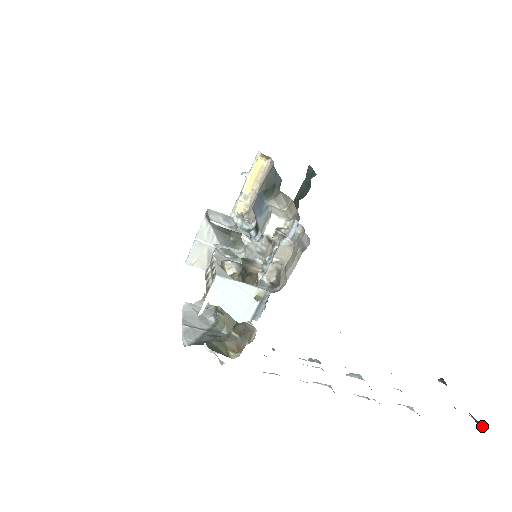
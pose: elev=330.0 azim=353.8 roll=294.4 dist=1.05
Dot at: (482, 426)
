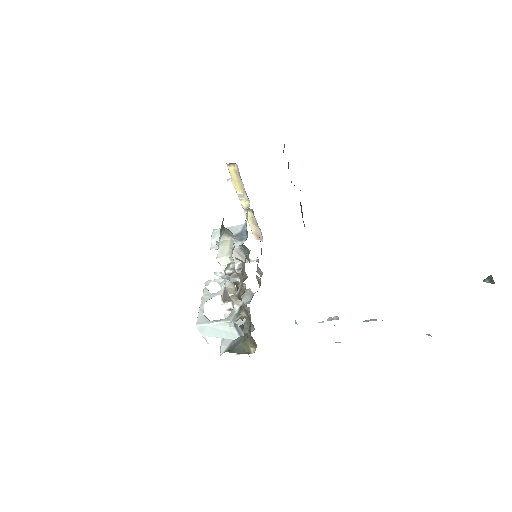
Dot at: out of frame
